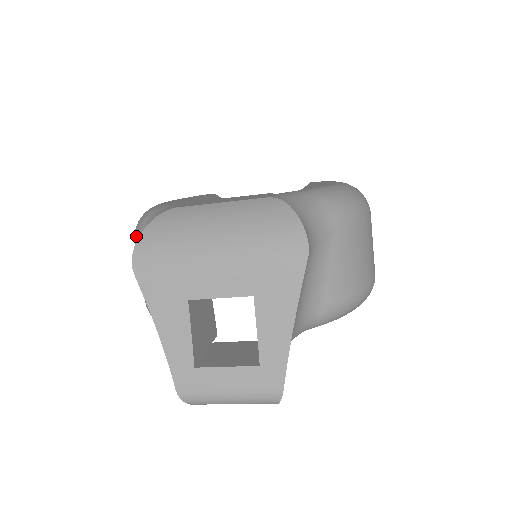
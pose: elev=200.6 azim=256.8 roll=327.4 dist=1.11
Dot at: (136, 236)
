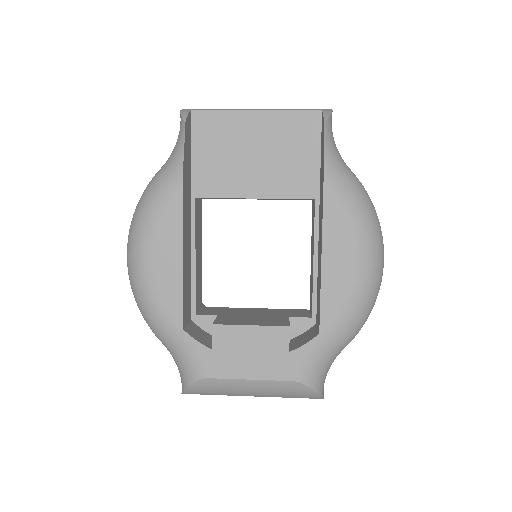
Dot at: occluded
